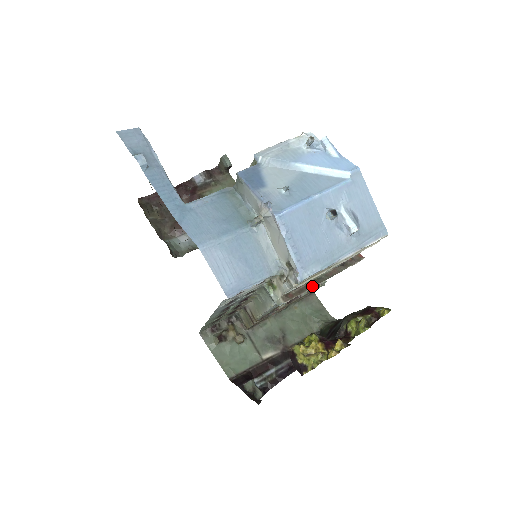
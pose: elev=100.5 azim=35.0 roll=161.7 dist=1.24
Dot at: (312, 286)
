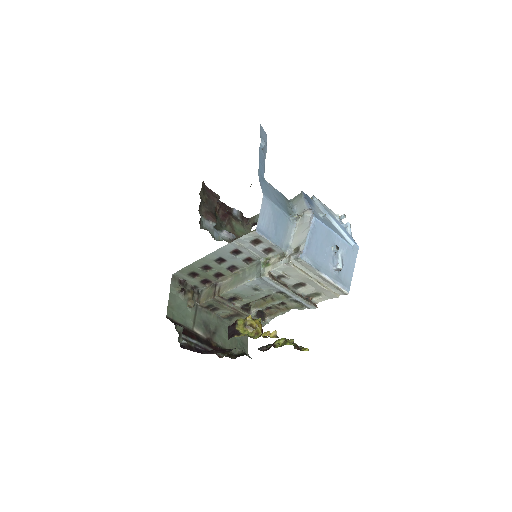
Dot at: (286, 286)
